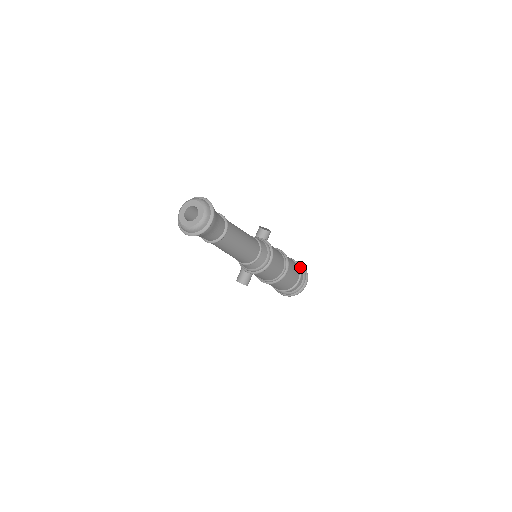
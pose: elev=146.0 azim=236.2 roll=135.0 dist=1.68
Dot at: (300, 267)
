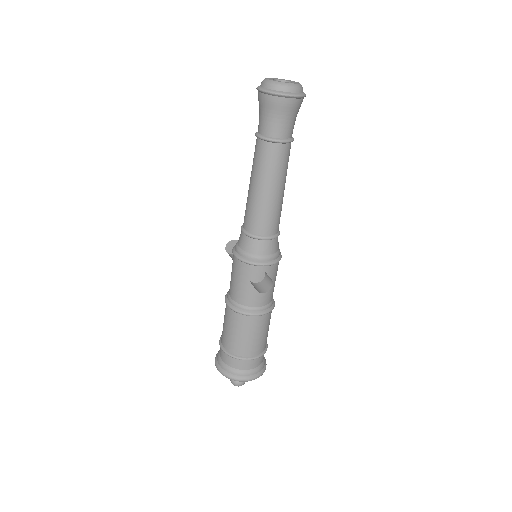
Dot at: occluded
